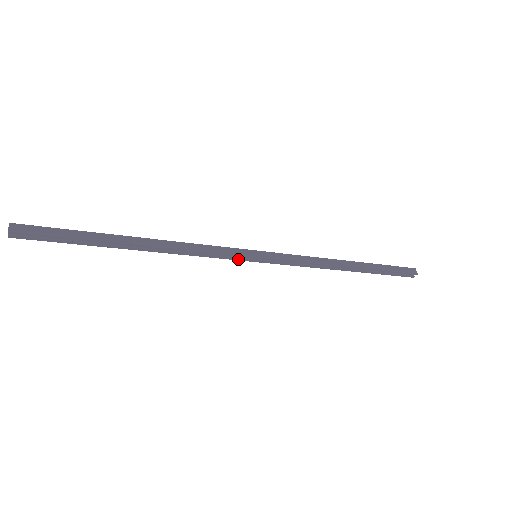
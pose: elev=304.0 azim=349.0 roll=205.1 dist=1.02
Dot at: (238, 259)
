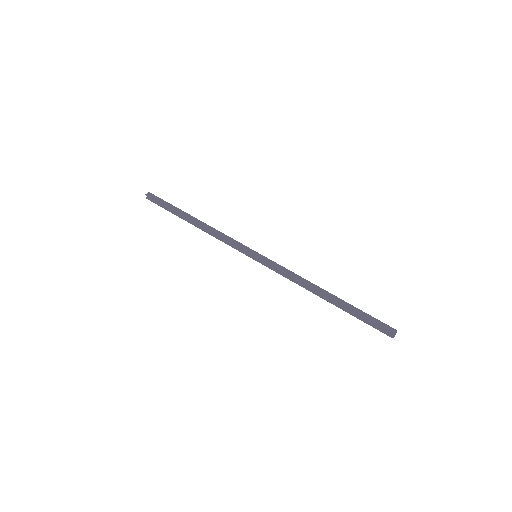
Dot at: (243, 253)
